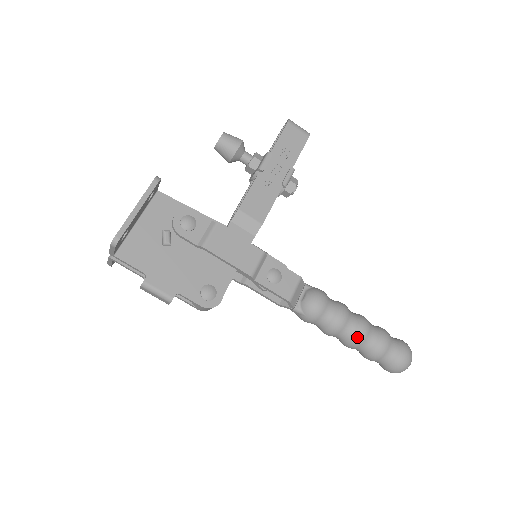
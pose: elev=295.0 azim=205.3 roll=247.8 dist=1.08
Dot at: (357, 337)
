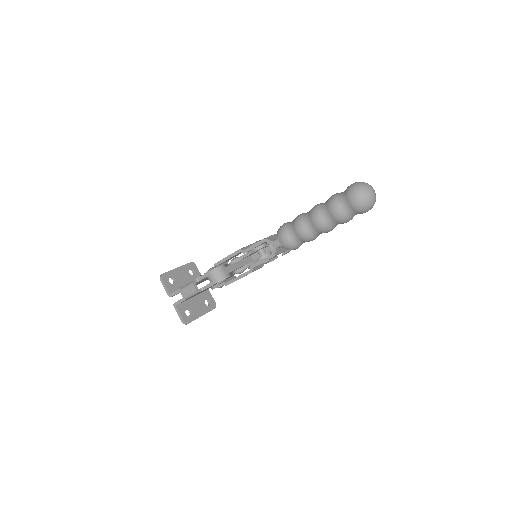
Dot at: (312, 210)
